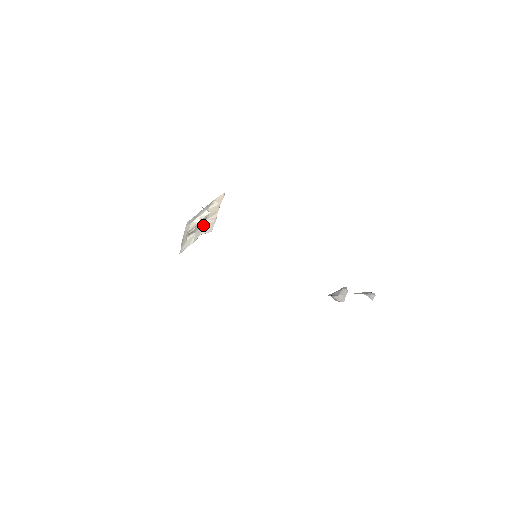
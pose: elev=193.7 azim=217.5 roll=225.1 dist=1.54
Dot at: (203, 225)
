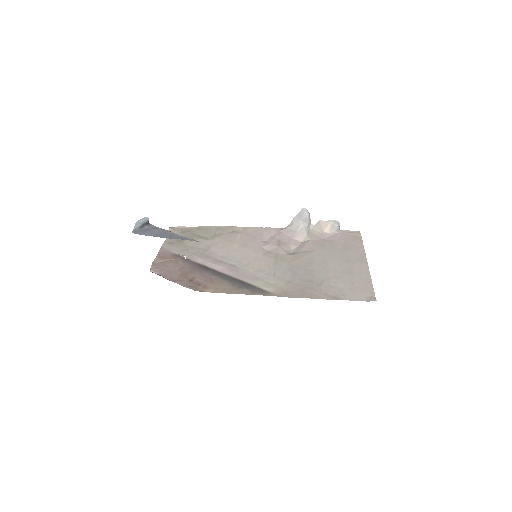
Dot at: occluded
